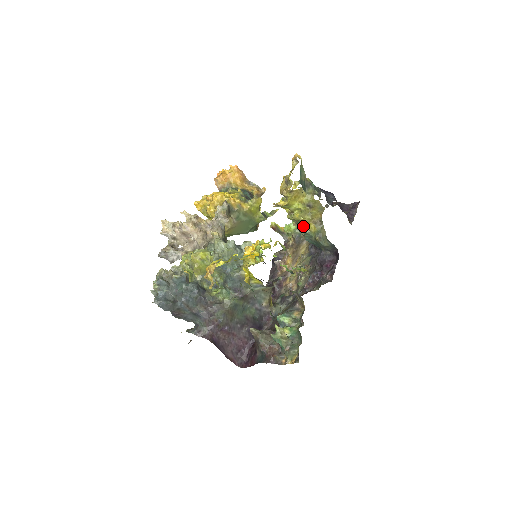
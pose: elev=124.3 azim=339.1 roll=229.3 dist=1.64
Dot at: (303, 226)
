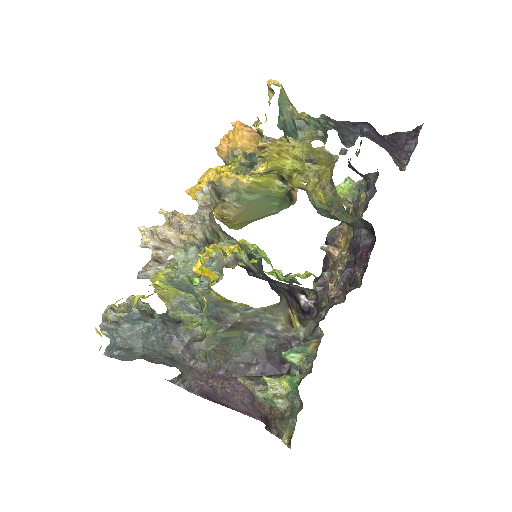
Dot at: (309, 197)
